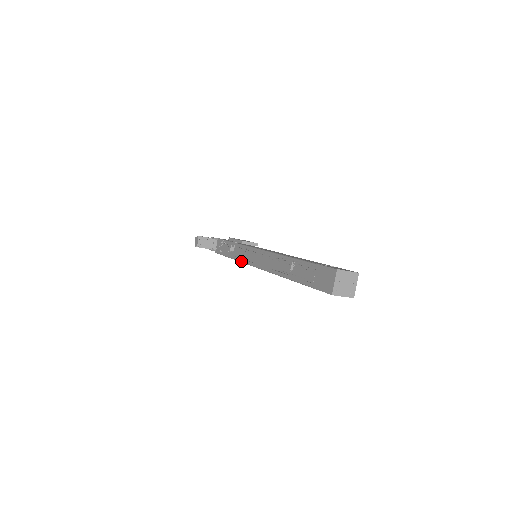
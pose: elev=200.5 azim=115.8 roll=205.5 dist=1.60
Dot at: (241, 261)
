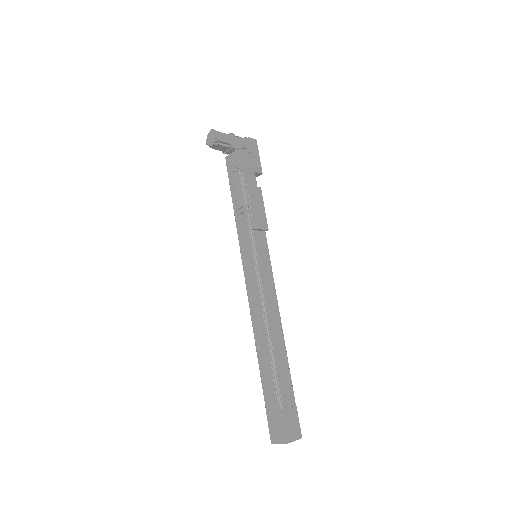
Dot at: (240, 245)
